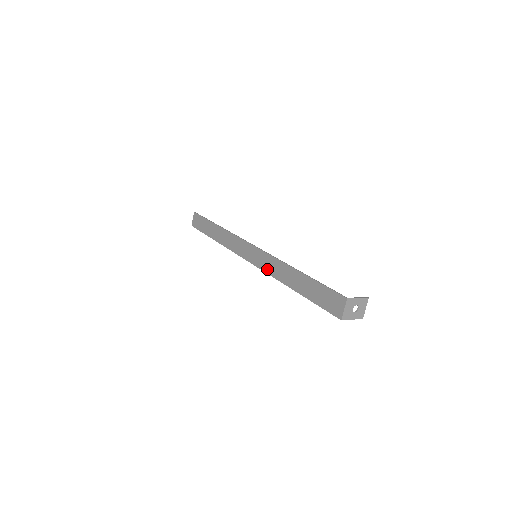
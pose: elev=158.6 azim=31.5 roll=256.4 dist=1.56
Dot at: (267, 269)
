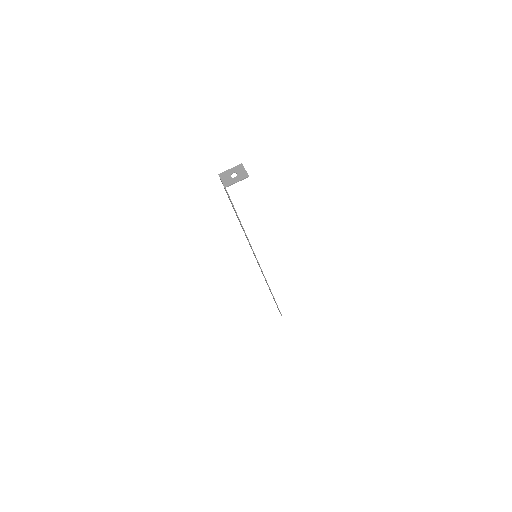
Dot at: (251, 248)
